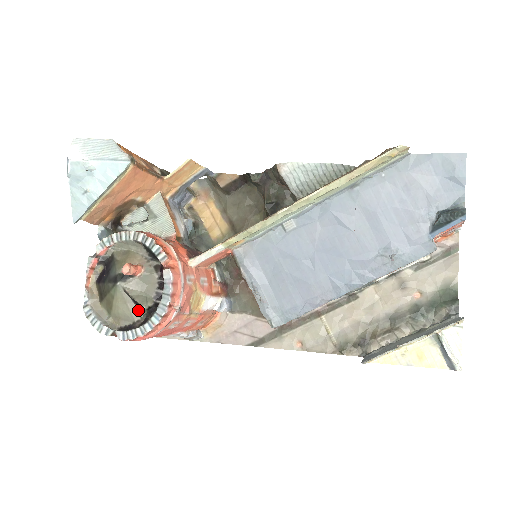
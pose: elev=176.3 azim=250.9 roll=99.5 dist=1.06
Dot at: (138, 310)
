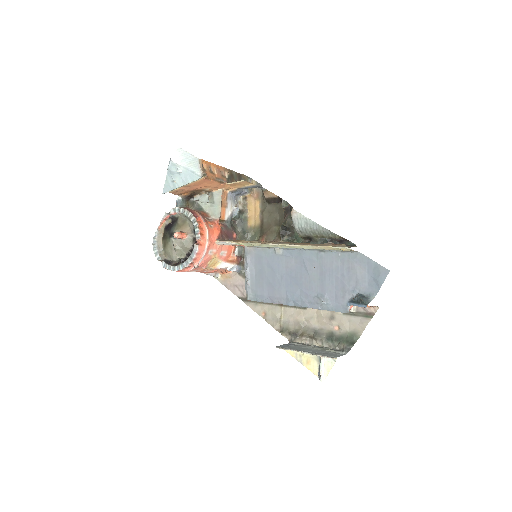
Dot at: (176, 256)
